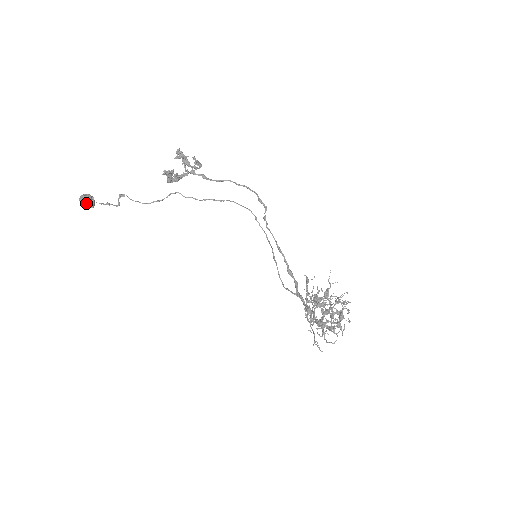
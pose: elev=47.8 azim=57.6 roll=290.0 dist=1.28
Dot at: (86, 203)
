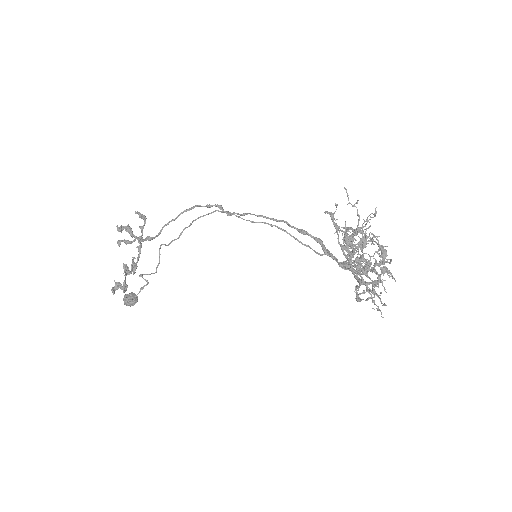
Dot at: (129, 305)
